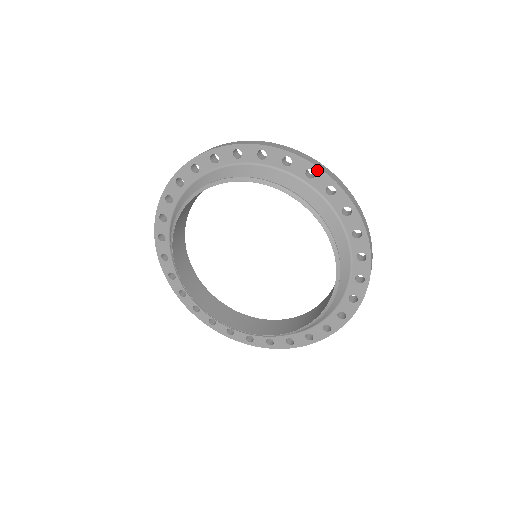
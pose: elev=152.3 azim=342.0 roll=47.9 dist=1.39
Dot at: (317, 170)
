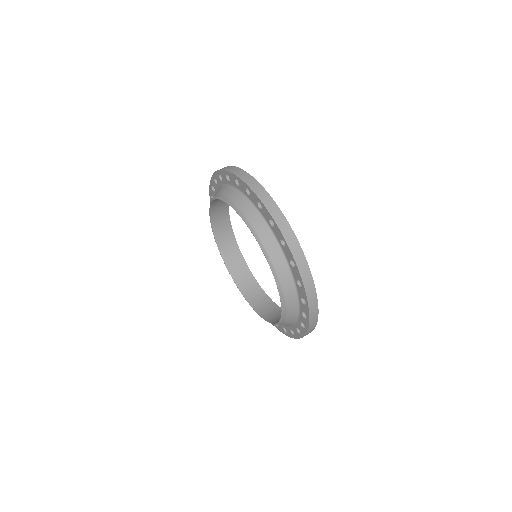
Dot at: (249, 189)
